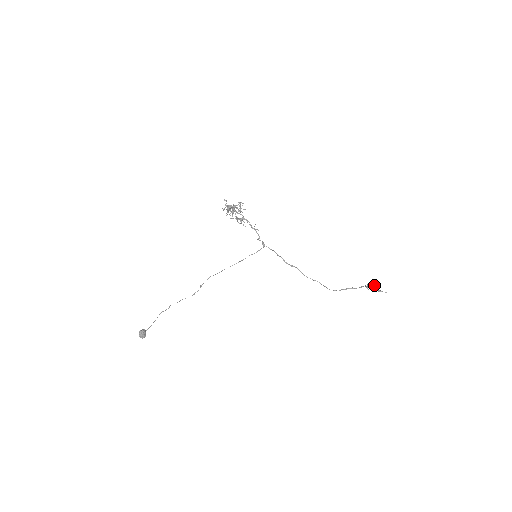
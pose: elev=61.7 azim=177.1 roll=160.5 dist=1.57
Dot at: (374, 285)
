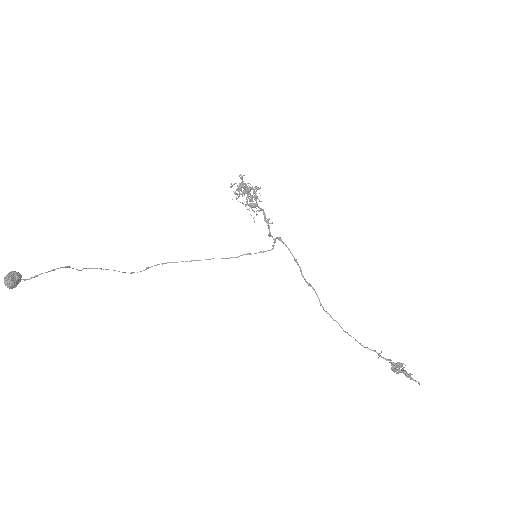
Dot at: (403, 367)
